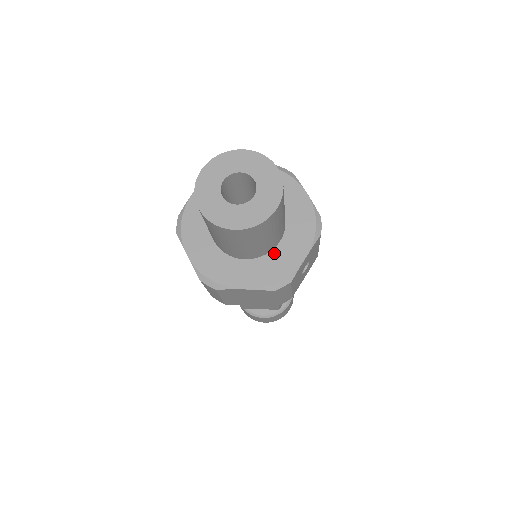
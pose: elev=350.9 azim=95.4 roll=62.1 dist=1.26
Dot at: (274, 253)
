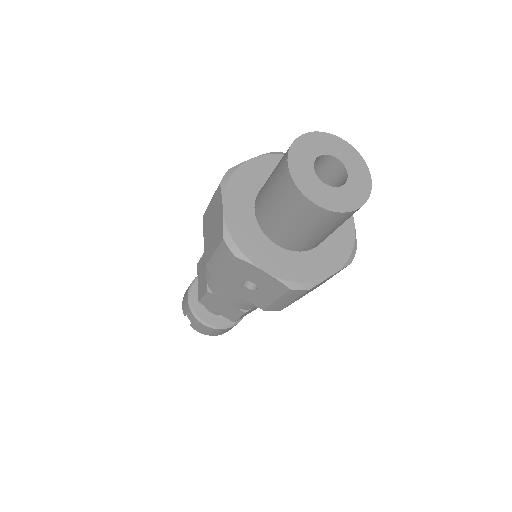
Dot at: occluded
